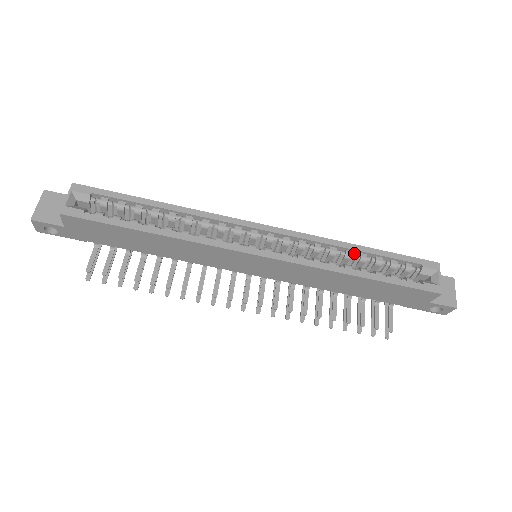
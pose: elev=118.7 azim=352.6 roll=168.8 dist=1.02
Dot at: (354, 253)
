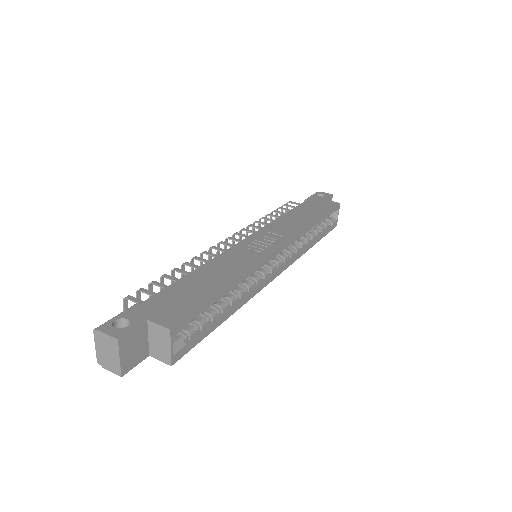
Dot at: occluded
